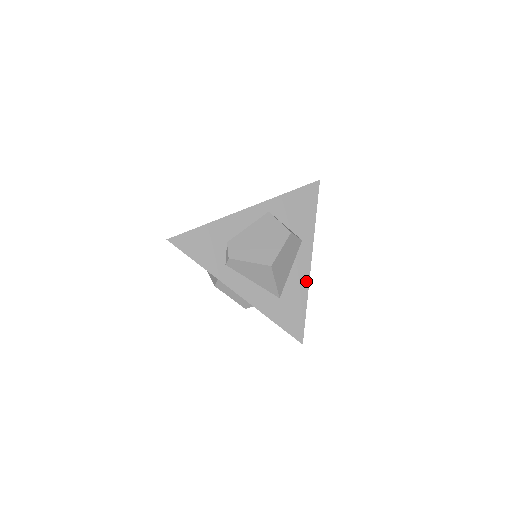
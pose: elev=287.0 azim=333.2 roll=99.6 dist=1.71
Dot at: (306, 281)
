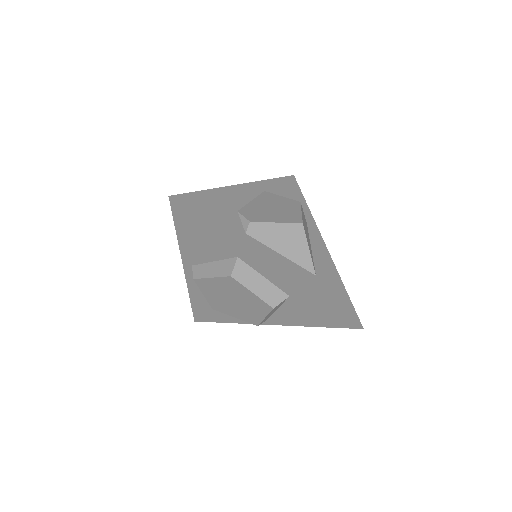
Dot at: (330, 261)
